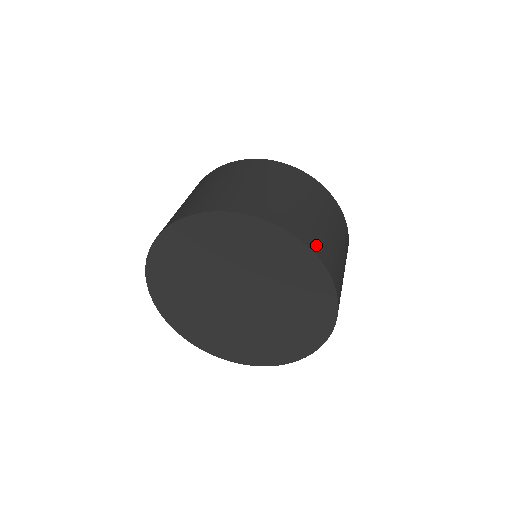
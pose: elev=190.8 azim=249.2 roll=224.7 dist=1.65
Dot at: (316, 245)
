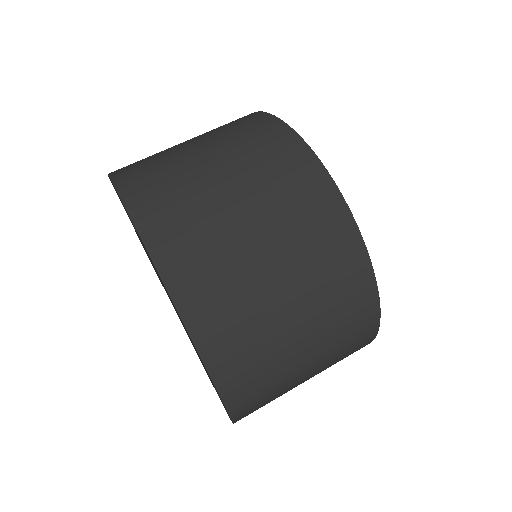
Dot at: (152, 212)
